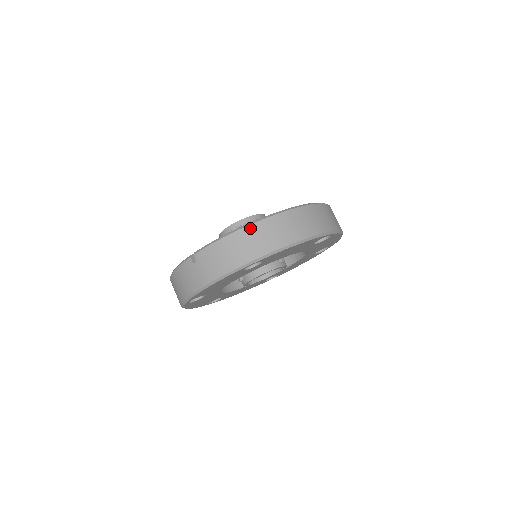
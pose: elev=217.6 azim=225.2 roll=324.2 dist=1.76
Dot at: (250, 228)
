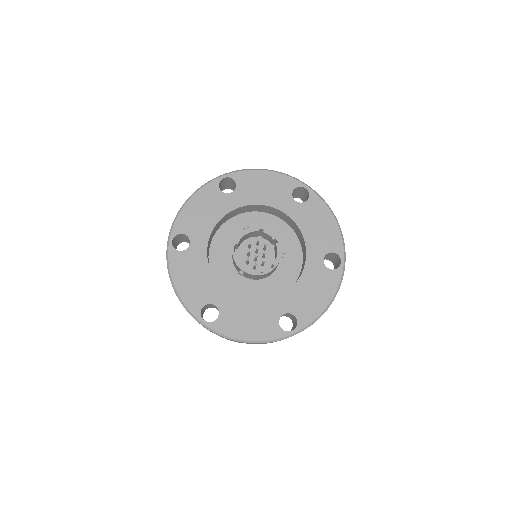
Dot at: occluded
